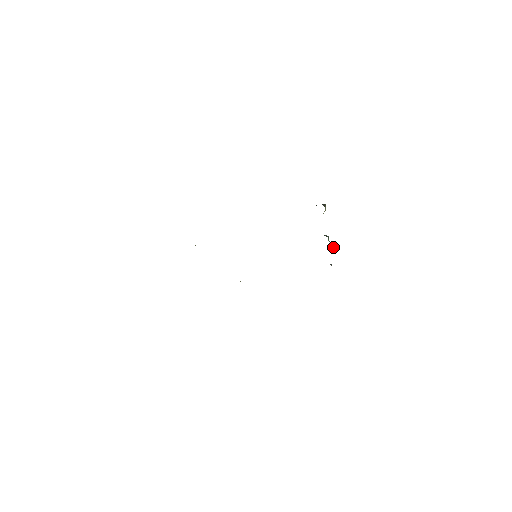
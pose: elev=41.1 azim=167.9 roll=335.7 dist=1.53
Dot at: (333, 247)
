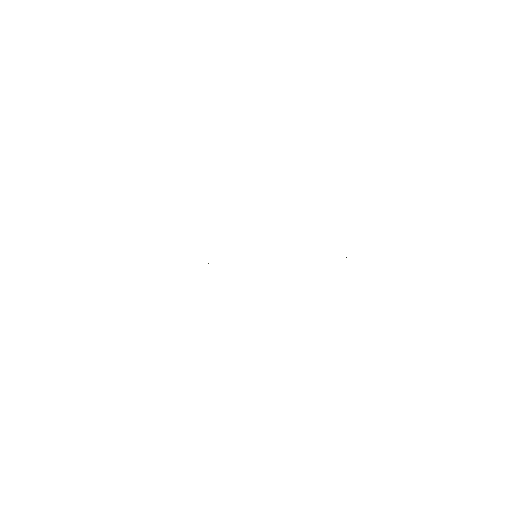
Dot at: occluded
